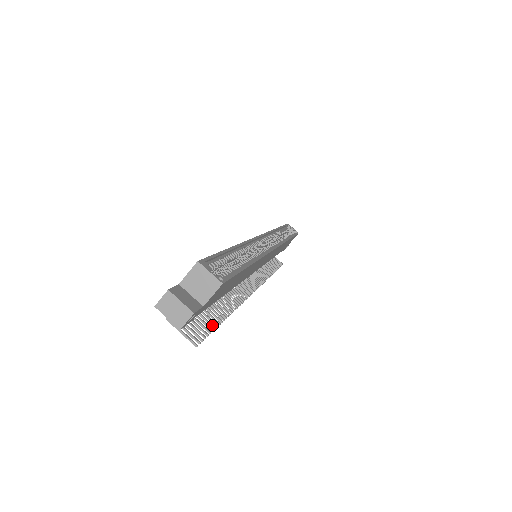
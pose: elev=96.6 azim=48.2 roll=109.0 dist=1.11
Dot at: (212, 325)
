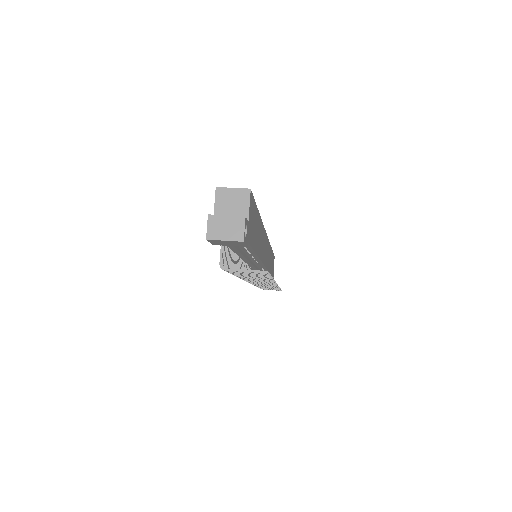
Dot at: occluded
